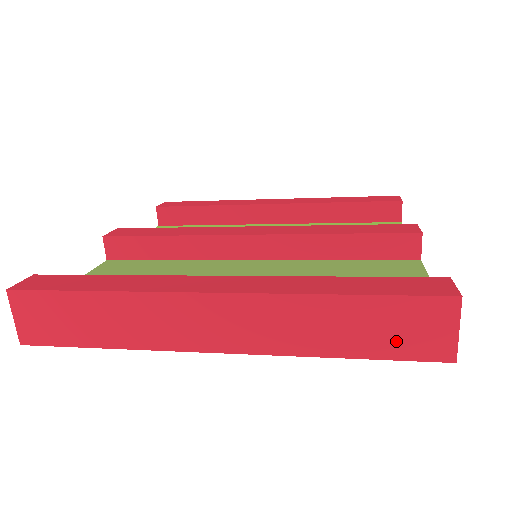
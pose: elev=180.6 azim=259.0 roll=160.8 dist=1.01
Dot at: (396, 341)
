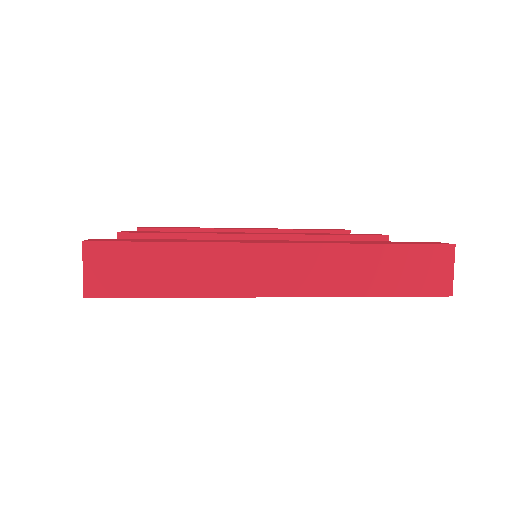
Dot at: (413, 280)
